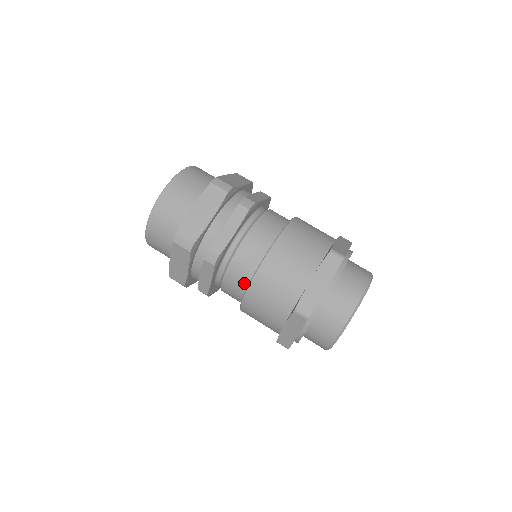
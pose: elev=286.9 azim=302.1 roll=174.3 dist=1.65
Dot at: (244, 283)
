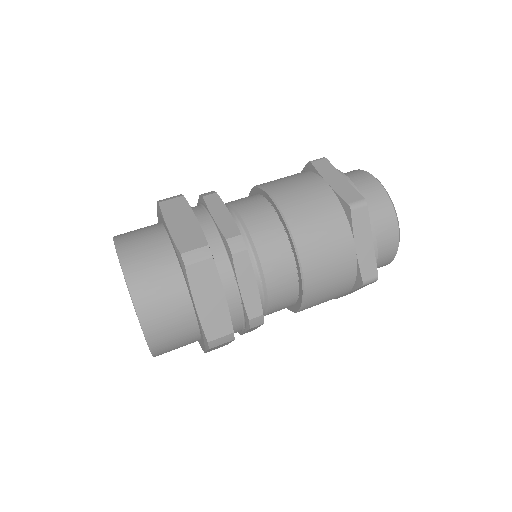
Dot at: (292, 302)
